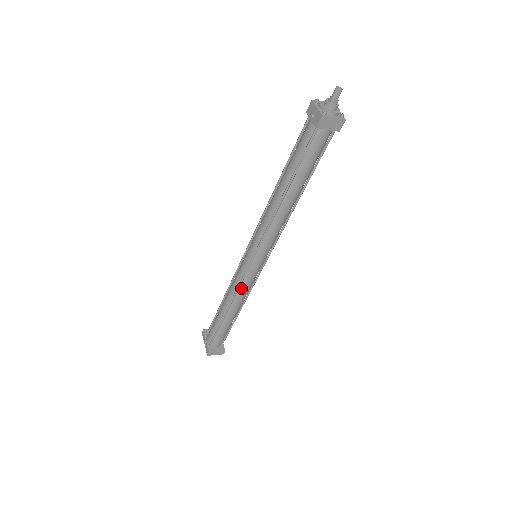
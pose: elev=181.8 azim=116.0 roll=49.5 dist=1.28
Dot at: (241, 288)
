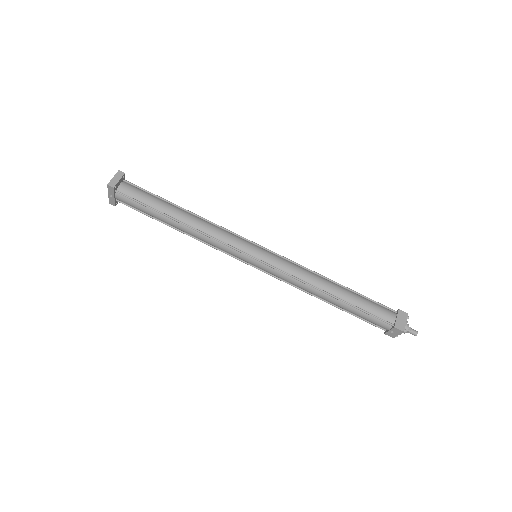
Dot at: occluded
